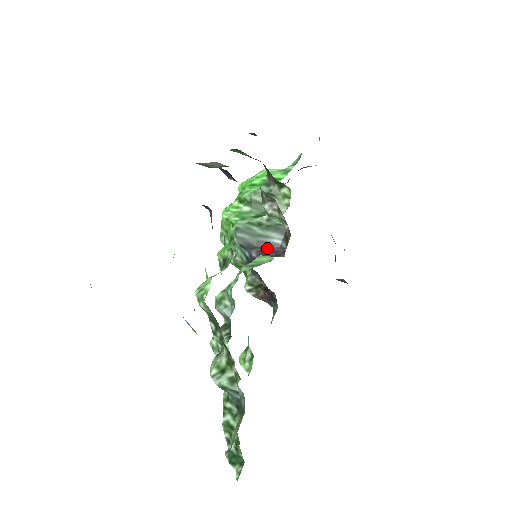
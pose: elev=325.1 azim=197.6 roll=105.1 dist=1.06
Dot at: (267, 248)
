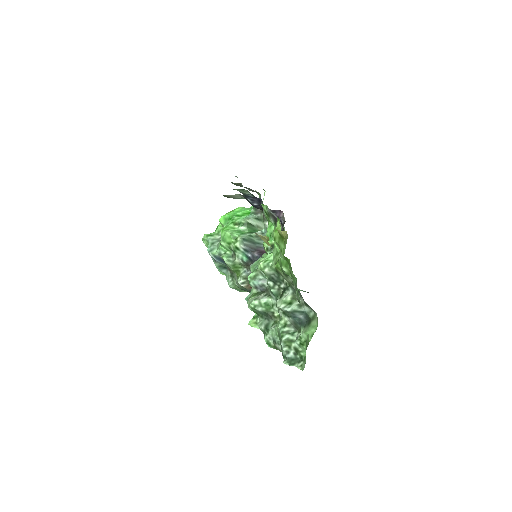
Dot at: (263, 251)
